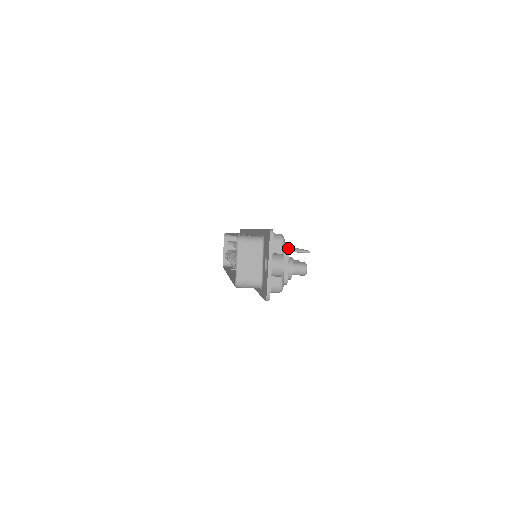
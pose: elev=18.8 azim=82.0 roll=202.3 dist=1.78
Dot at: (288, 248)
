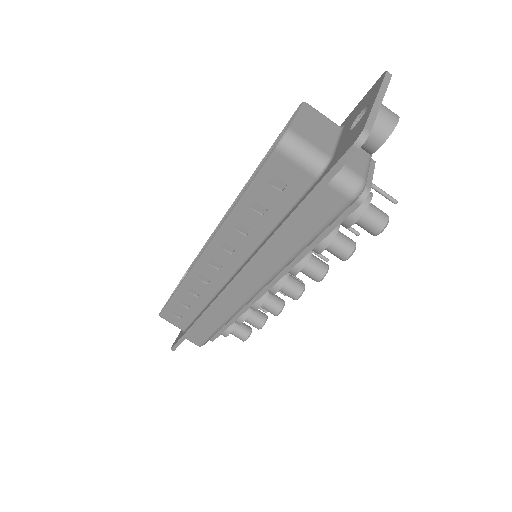
Dot at: (374, 162)
